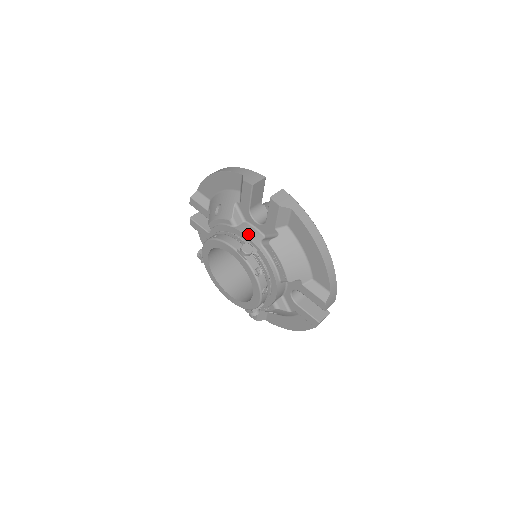
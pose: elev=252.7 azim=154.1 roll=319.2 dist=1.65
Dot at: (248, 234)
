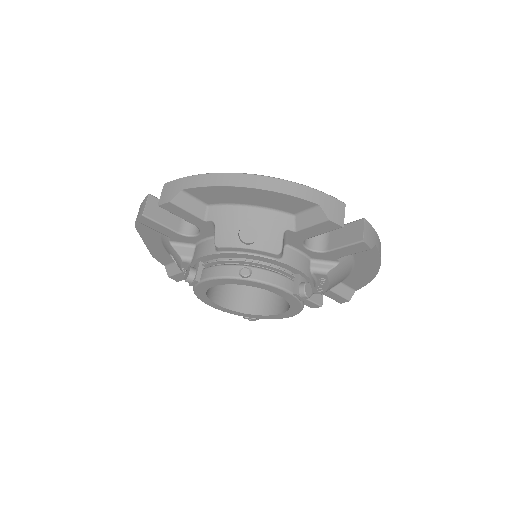
Dot at: (299, 267)
